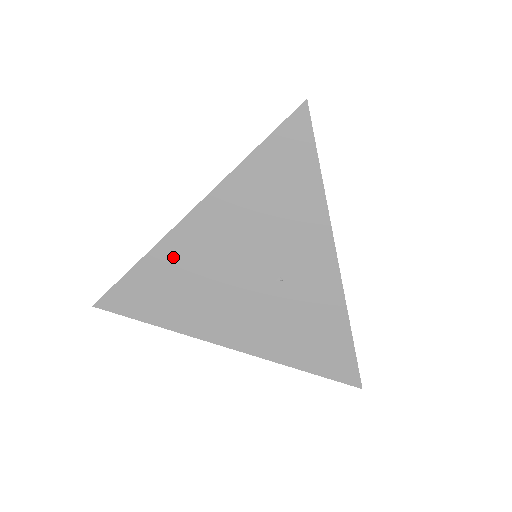
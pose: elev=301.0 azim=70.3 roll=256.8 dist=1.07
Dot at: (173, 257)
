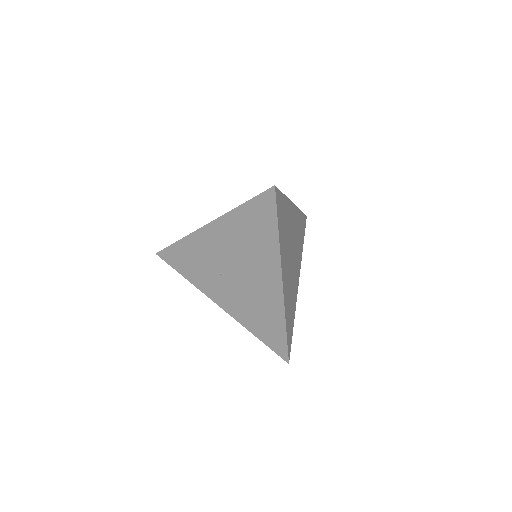
Dot at: occluded
